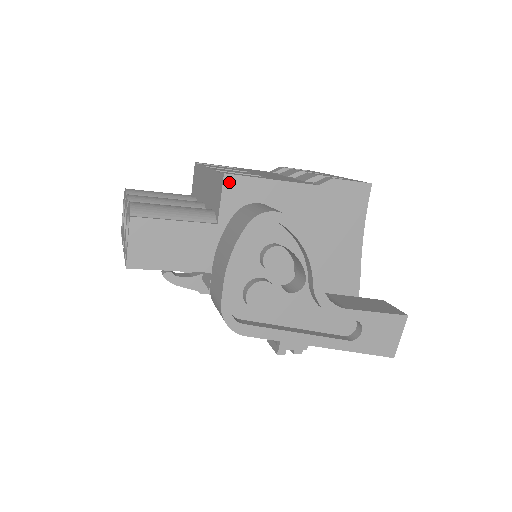
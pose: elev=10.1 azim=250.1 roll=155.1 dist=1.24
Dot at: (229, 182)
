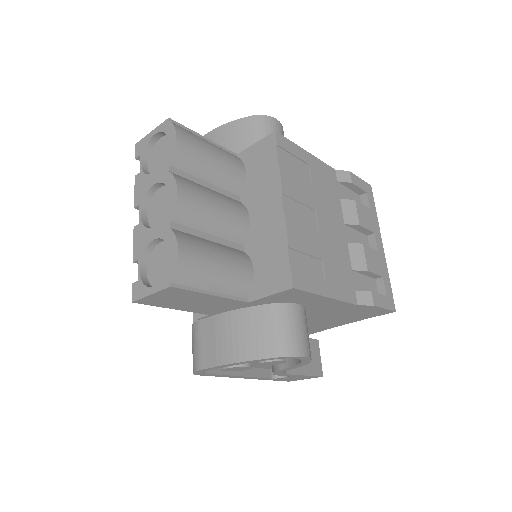
Dot at: (290, 291)
